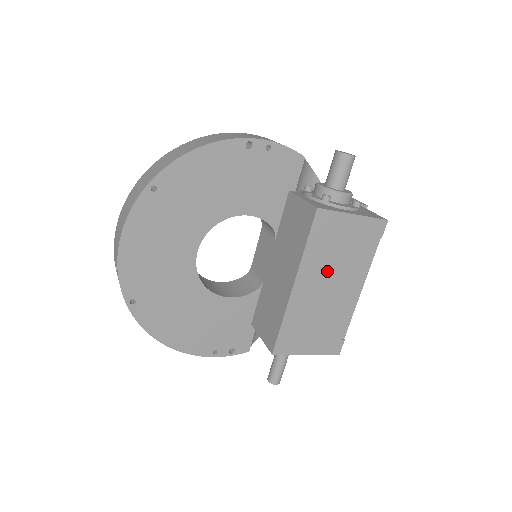
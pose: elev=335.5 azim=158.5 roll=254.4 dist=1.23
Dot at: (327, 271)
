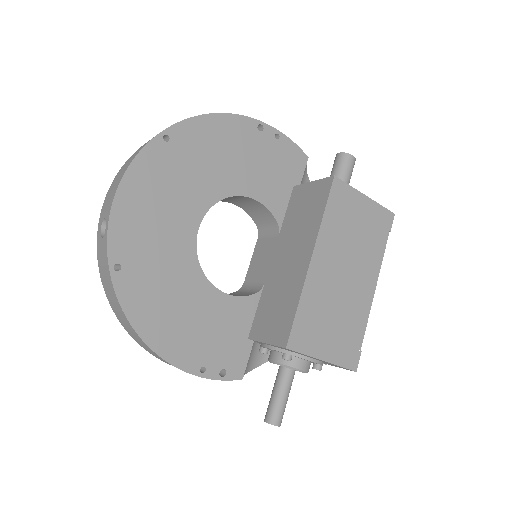
Dot at: (343, 252)
